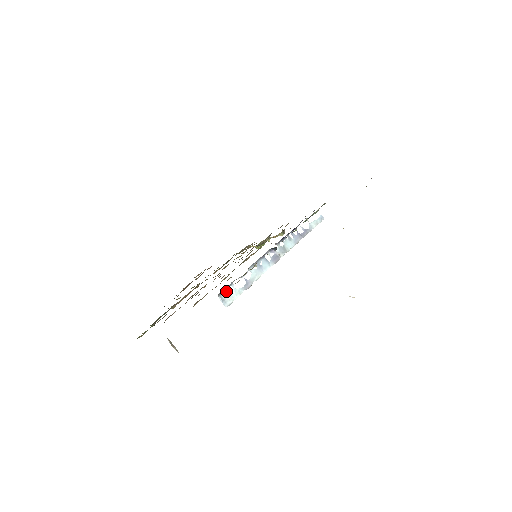
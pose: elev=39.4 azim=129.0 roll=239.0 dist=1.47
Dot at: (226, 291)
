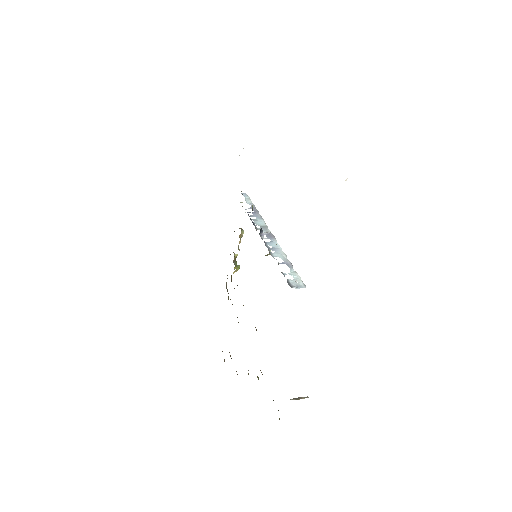
Dot at: (288, 281)
